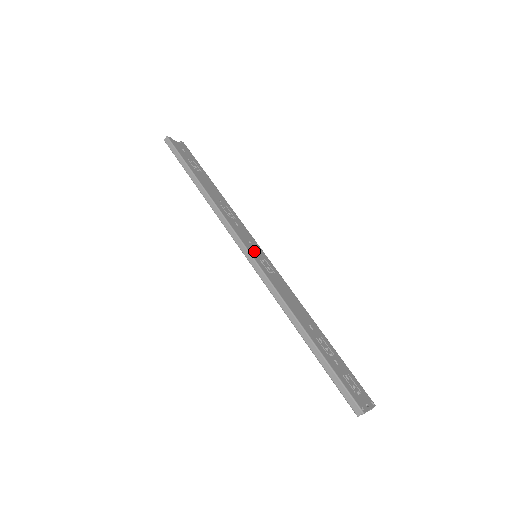
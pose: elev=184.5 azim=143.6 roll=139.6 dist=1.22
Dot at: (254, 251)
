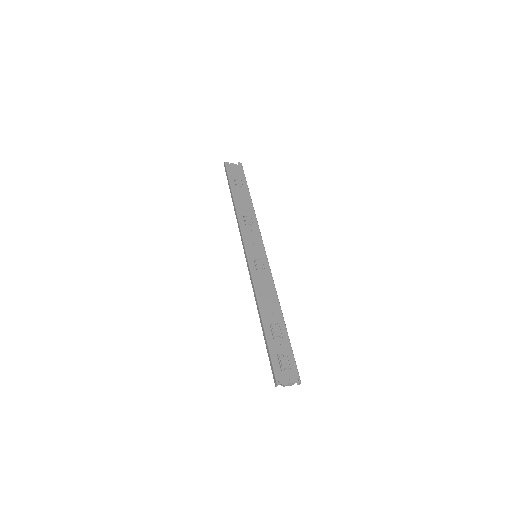
Dot at: (253, 252)
